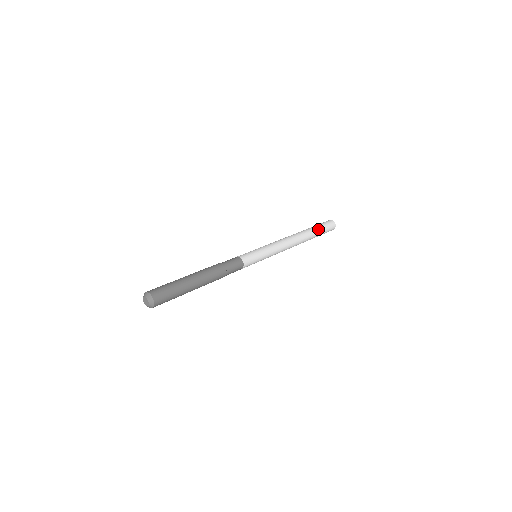
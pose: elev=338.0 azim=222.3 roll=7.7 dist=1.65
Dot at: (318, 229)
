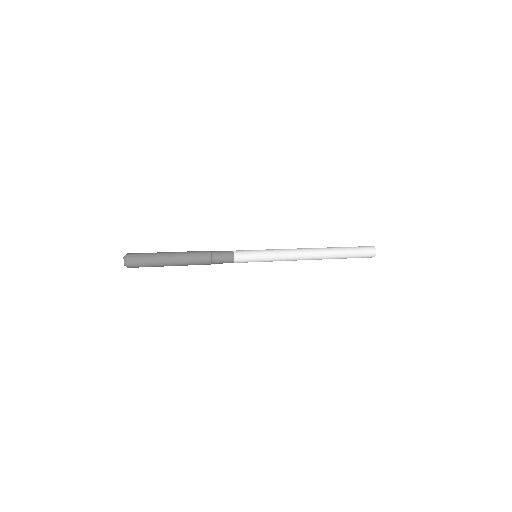
Dot at: (348, 254)
